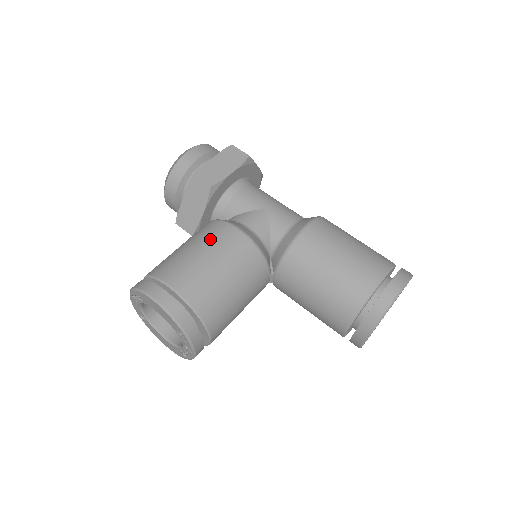
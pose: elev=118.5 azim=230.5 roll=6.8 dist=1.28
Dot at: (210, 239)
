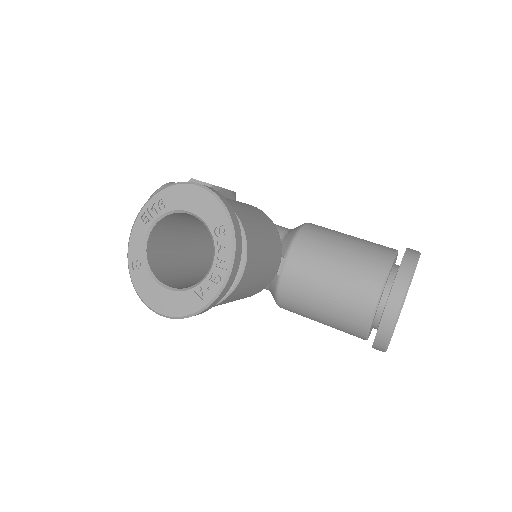
Dot at: occluded
